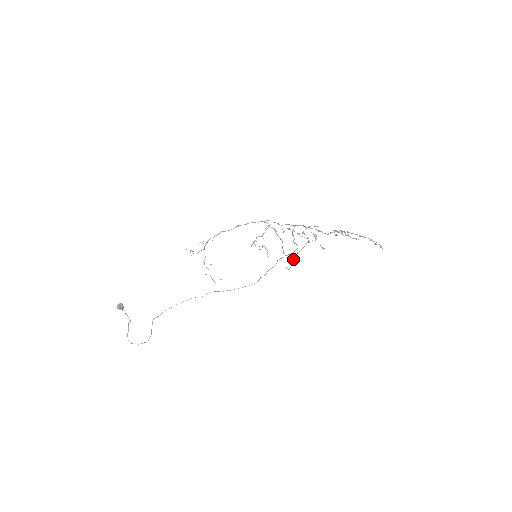
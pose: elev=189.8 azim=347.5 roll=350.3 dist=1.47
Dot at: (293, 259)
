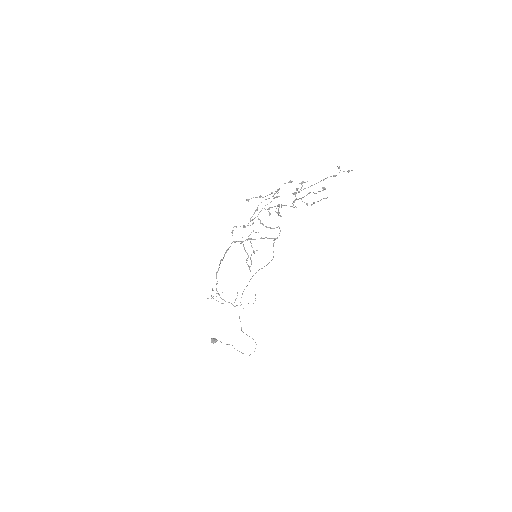
Dot at: occluded
